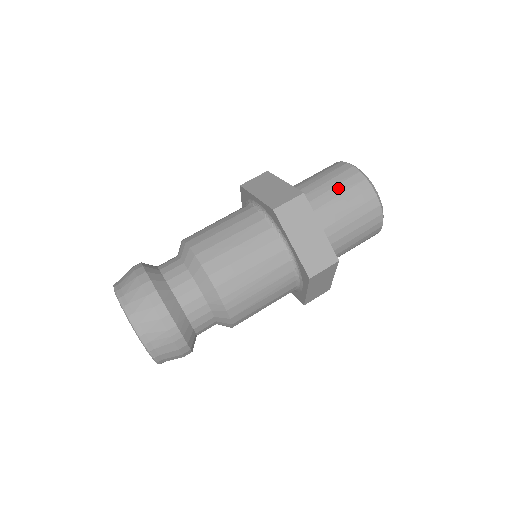
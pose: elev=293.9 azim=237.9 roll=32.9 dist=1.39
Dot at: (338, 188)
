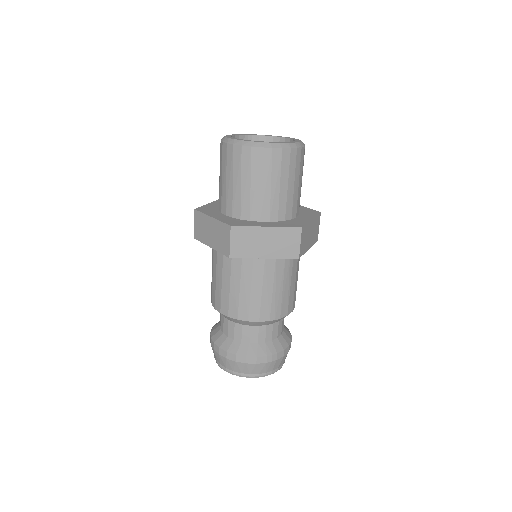
Dot at: (244, 178)
